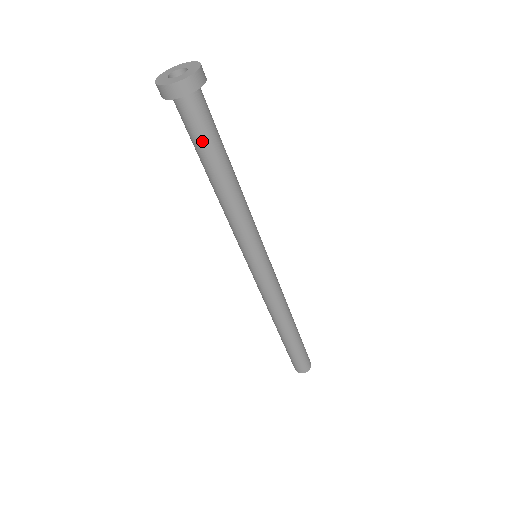
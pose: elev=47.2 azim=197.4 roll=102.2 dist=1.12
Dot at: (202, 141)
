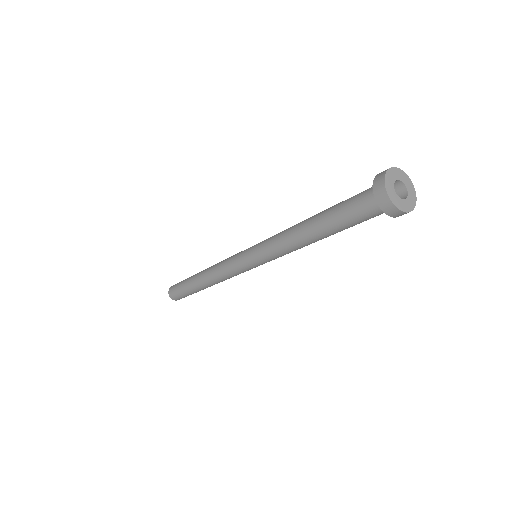
Dot at: (350, 224)
